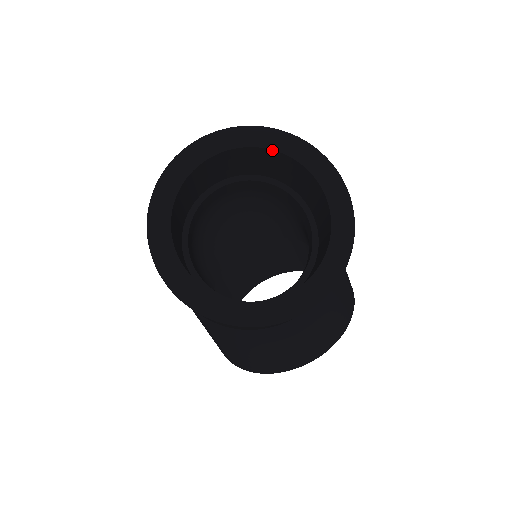
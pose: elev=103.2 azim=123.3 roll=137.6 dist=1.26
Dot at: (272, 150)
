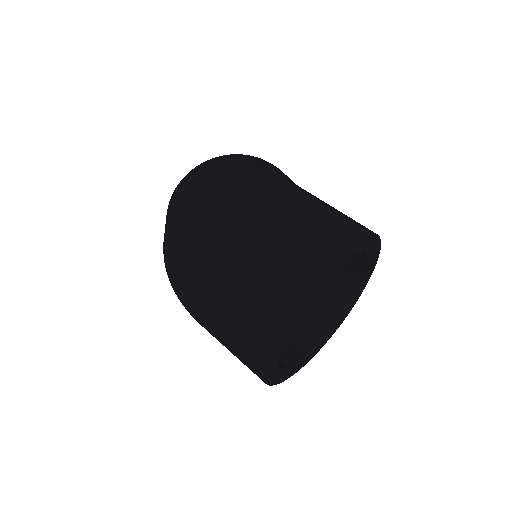
Dot at: (336, 267)
